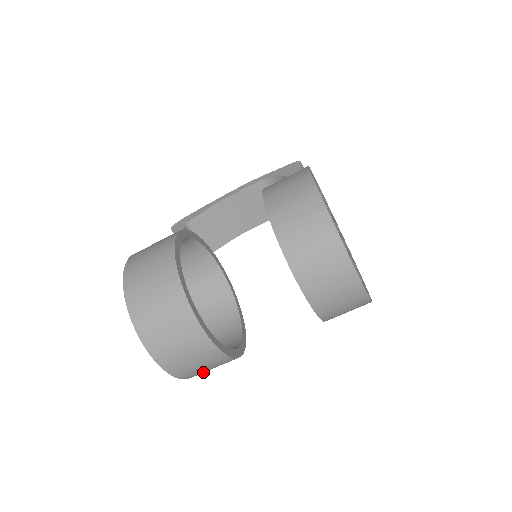
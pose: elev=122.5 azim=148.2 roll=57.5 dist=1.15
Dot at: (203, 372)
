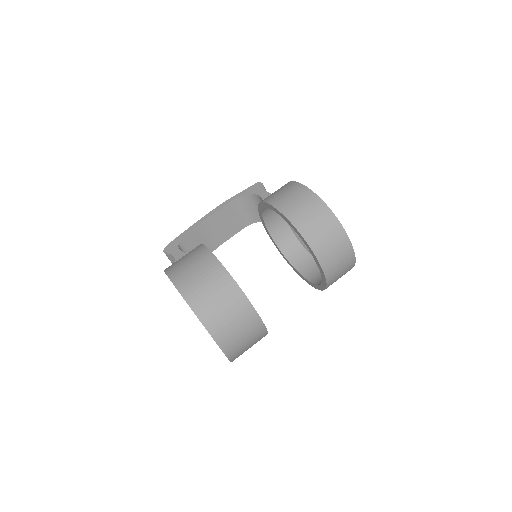
Dot at: occluded
